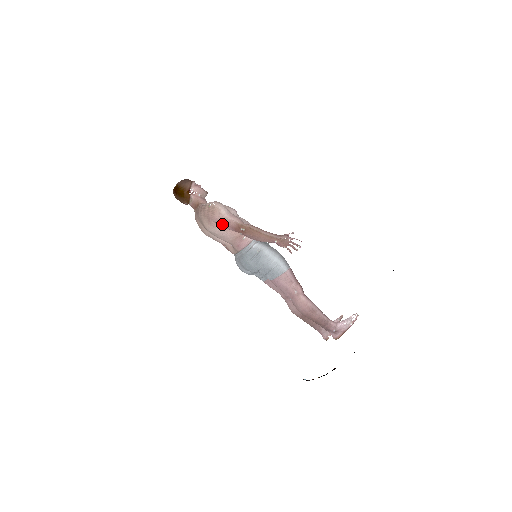
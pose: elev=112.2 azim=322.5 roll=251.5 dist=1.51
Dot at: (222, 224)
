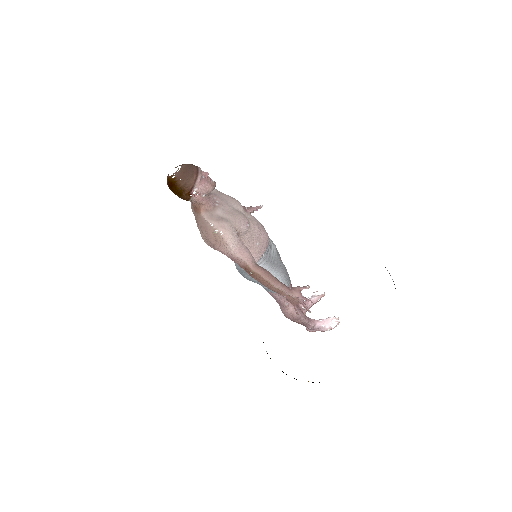
Dot at: (226, 255)
